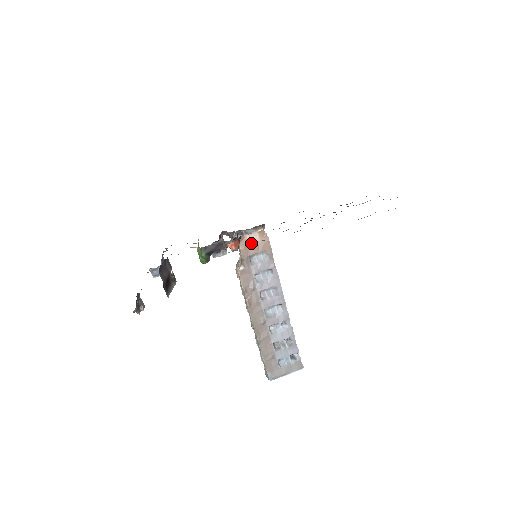
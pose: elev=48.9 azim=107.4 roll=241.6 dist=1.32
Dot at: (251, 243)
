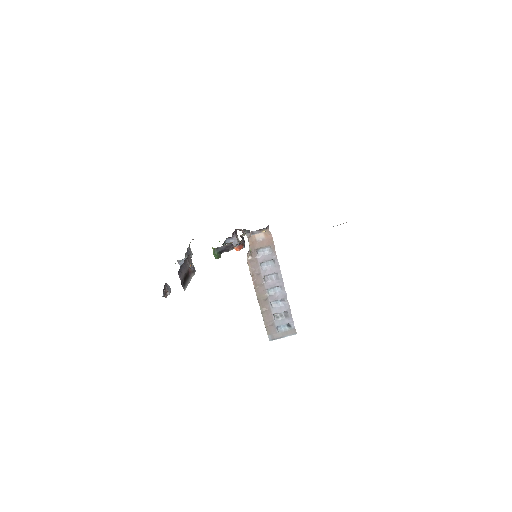
Dot at: (258, 239)
